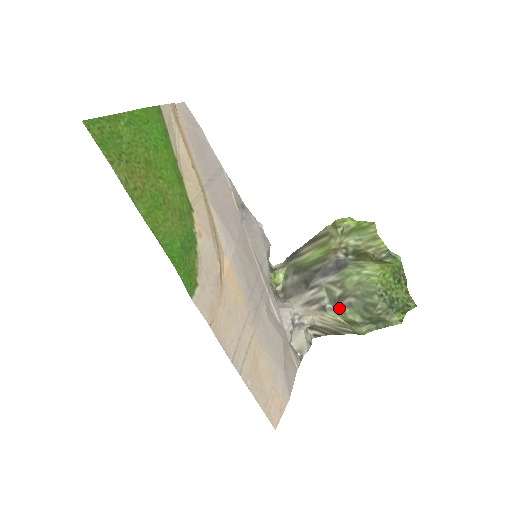
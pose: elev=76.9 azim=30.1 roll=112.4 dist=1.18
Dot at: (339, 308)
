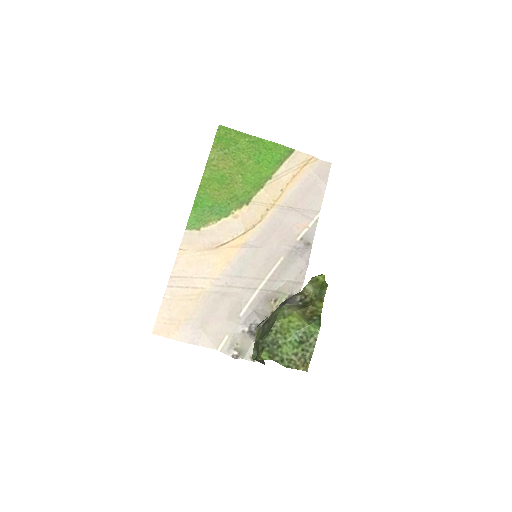
Dot at: (261, 329)
